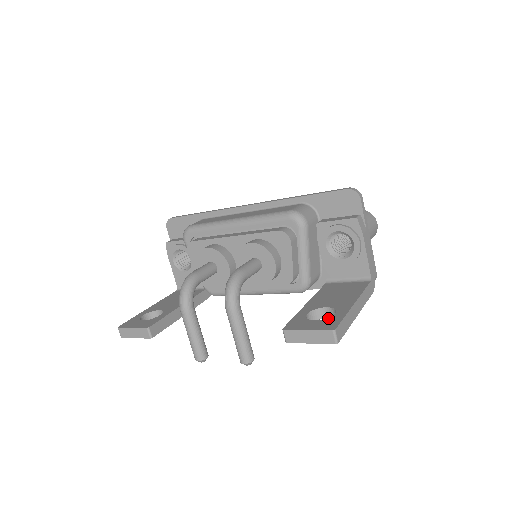
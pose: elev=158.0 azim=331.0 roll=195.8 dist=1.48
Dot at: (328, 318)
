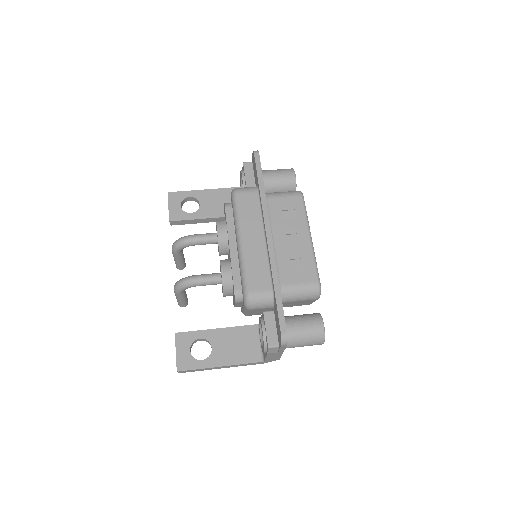
Dot at: (194, 358)
